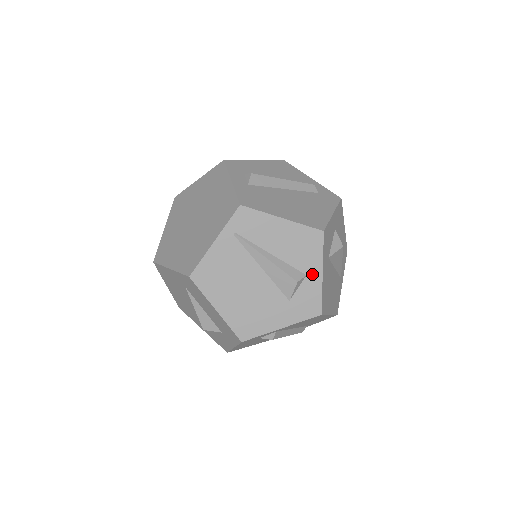
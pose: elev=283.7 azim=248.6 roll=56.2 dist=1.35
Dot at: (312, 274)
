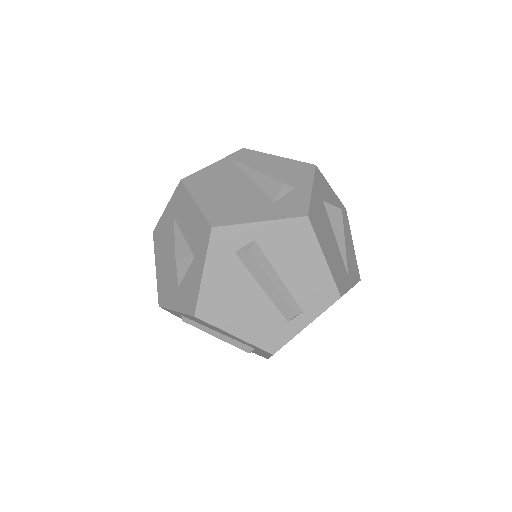
Dot at: (301, 188)
